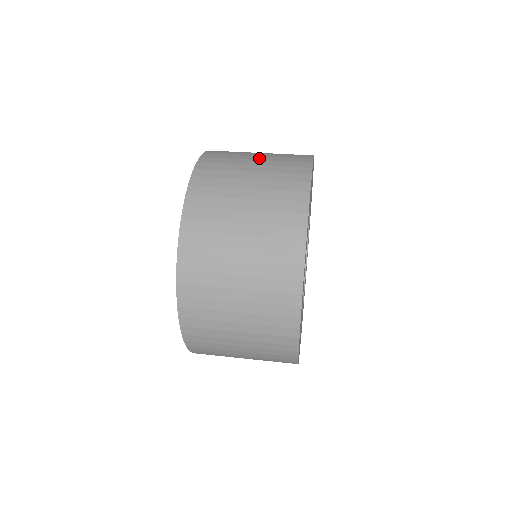
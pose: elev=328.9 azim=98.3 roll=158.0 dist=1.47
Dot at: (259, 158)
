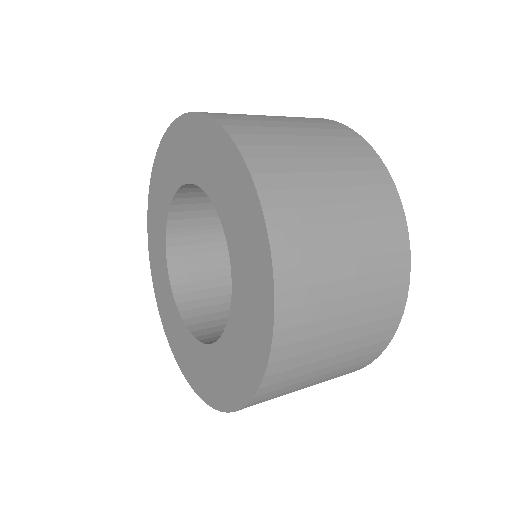
Dot at: (310, 141)
